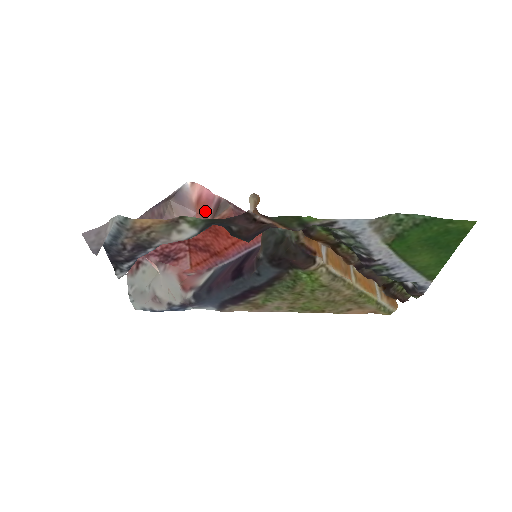
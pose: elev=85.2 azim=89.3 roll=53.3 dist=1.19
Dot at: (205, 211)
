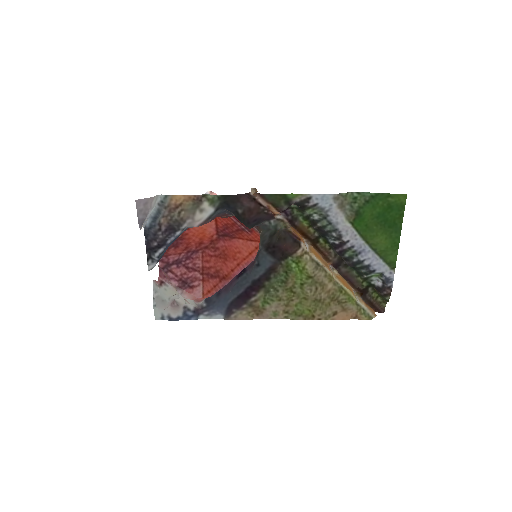
Dot at: occluded
